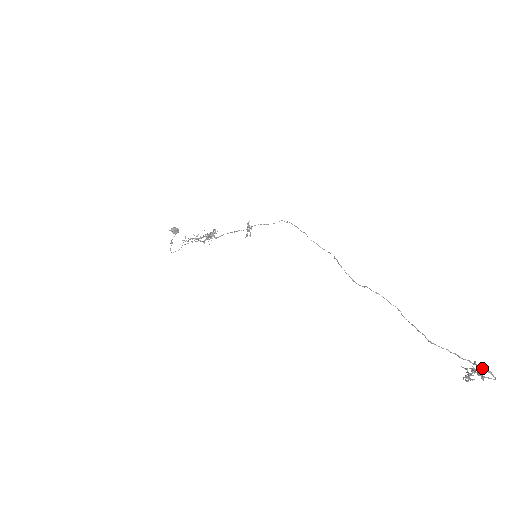
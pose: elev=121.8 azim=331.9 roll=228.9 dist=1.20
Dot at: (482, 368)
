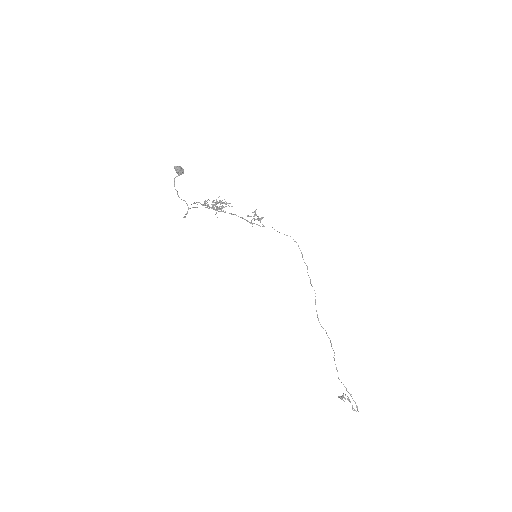
Dot at: (354, 401)
